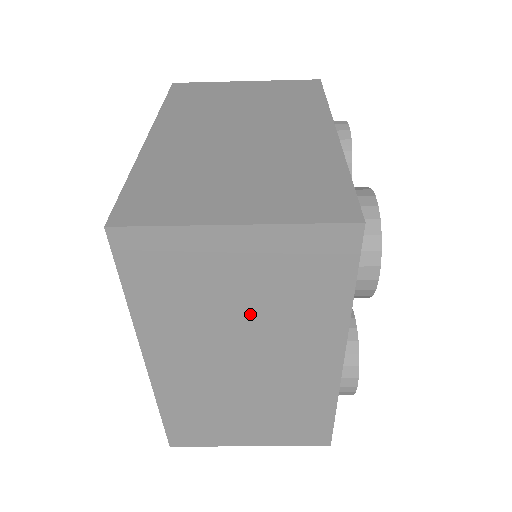
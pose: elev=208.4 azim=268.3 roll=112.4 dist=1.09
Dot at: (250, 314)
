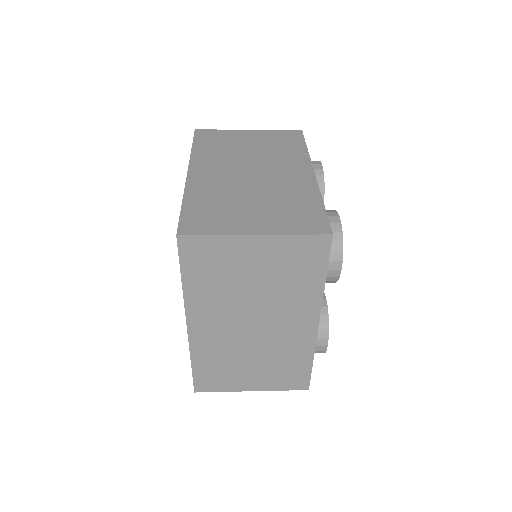
Dot at: occluded
